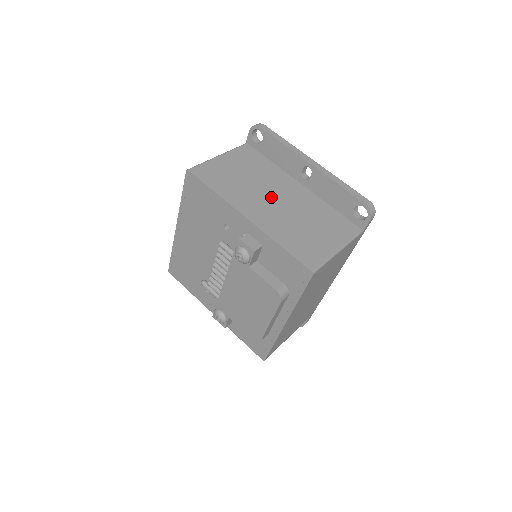
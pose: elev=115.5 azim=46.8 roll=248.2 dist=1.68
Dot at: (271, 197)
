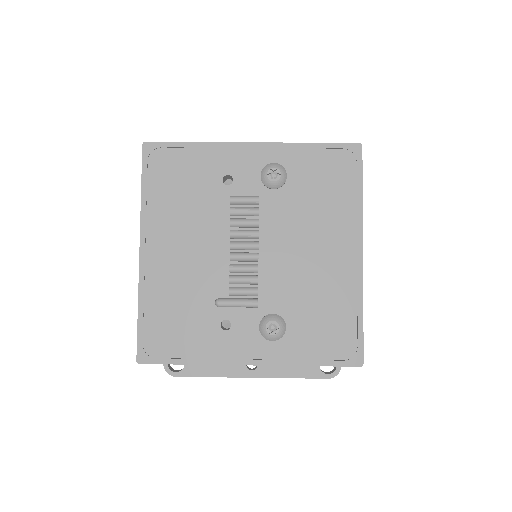
Dot at: occluded
